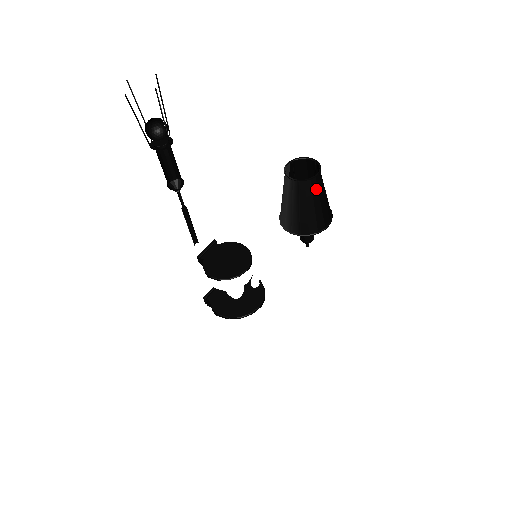
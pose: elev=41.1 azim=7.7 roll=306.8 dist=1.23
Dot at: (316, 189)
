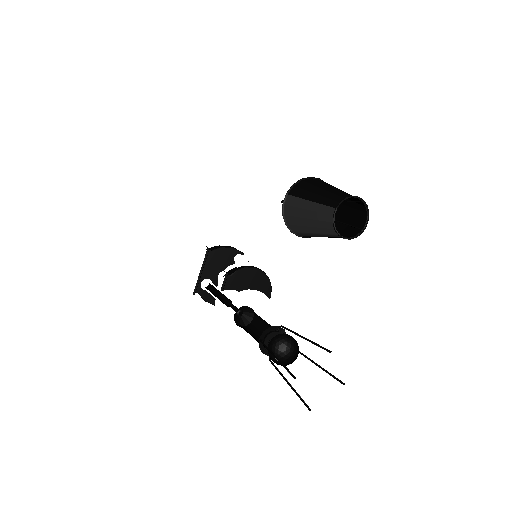
Dot at: (355, 227)
